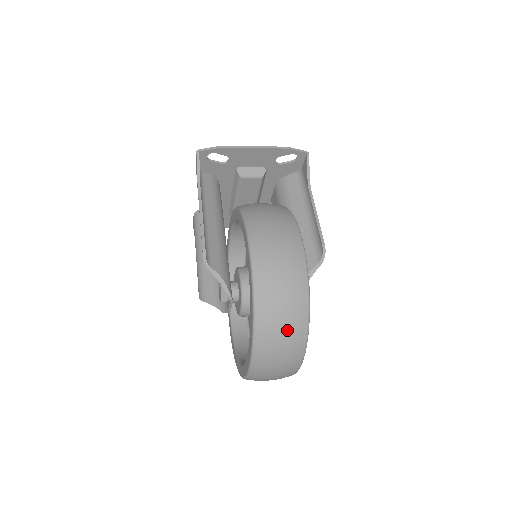
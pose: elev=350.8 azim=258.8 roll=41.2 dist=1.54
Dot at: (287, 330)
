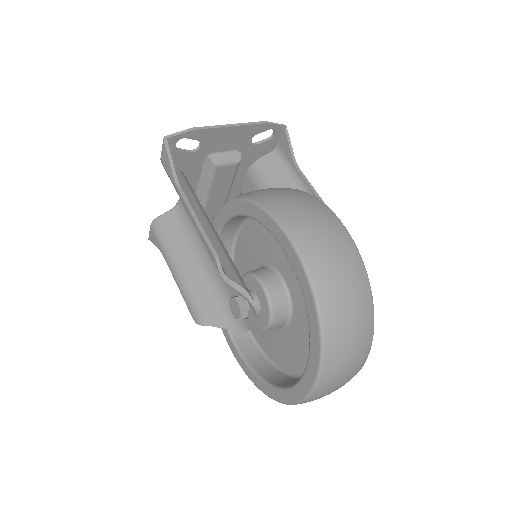
Dot at: (357, 329)
